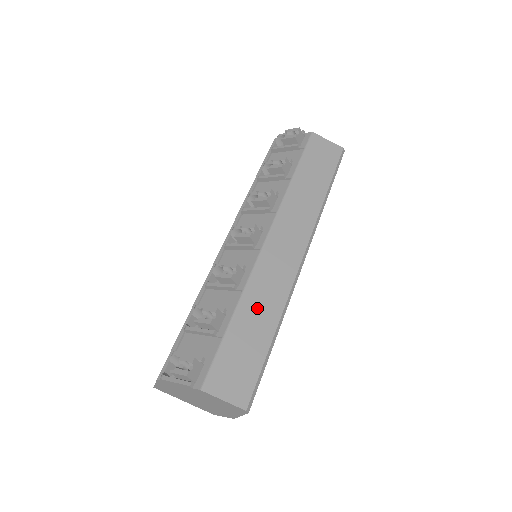
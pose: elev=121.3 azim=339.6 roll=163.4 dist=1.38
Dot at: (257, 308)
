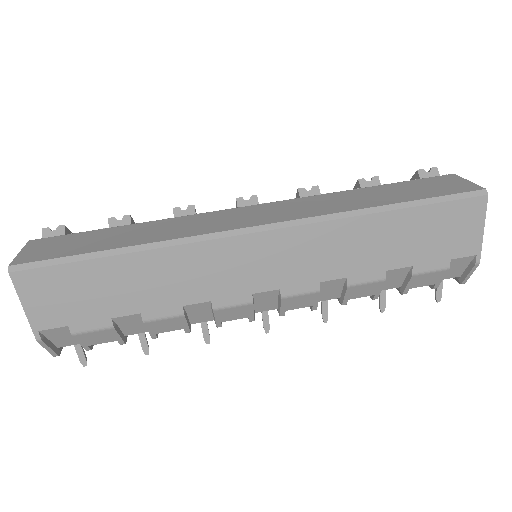
Dot at: (150, 230)
